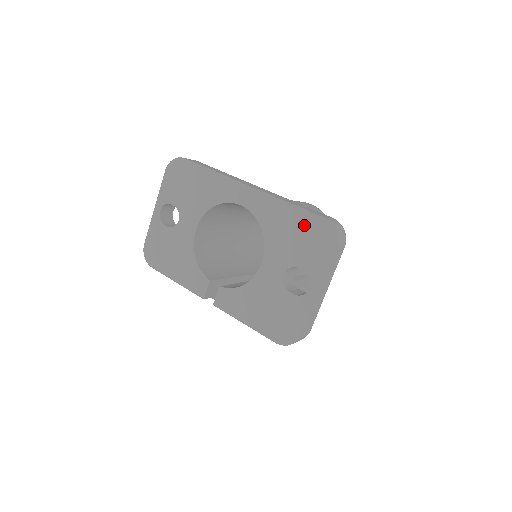
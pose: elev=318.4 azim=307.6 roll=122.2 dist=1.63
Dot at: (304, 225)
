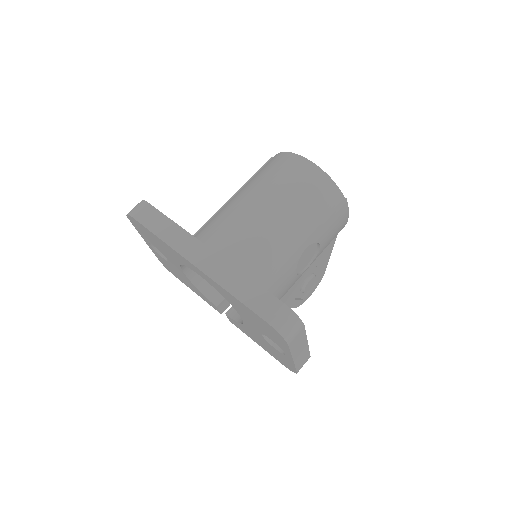
Dot at: (254, 317)
